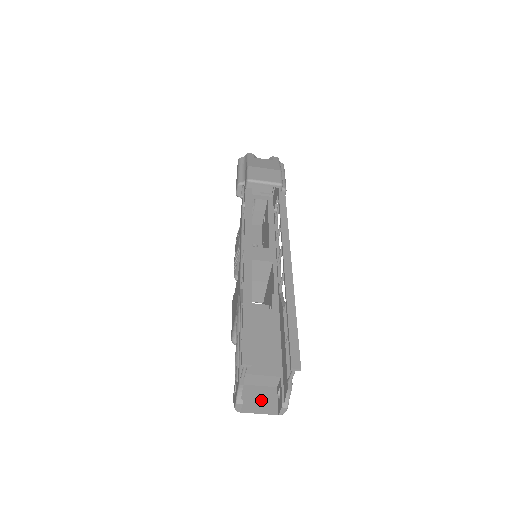
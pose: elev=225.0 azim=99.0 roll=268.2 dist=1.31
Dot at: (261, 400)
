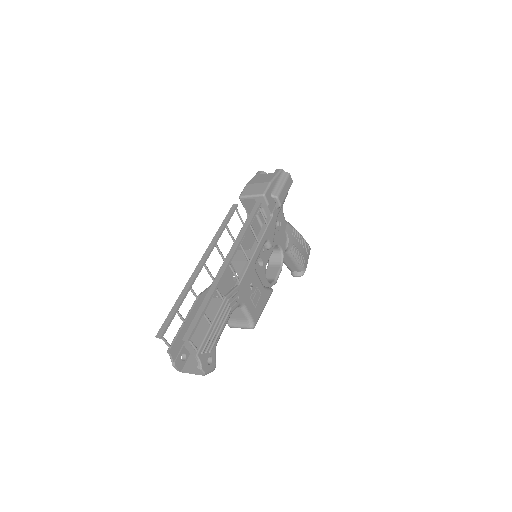
Dot at: occluded
